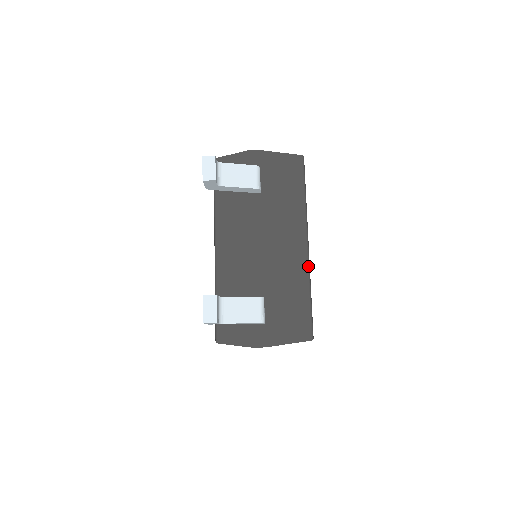
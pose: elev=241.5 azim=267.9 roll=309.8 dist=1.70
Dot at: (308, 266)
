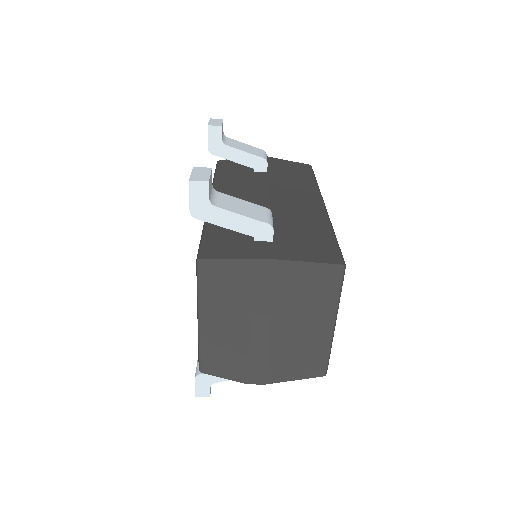
Dot at: (327, 215)
